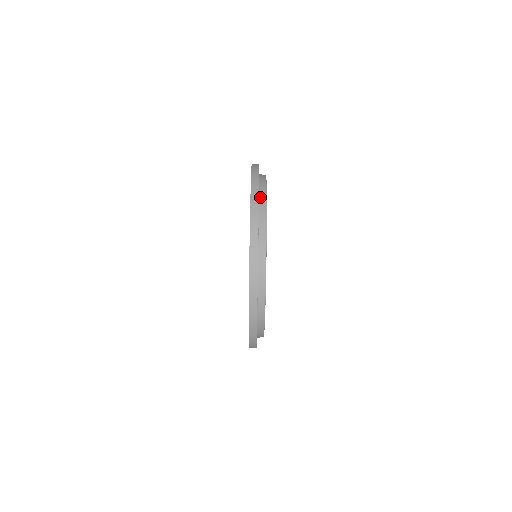
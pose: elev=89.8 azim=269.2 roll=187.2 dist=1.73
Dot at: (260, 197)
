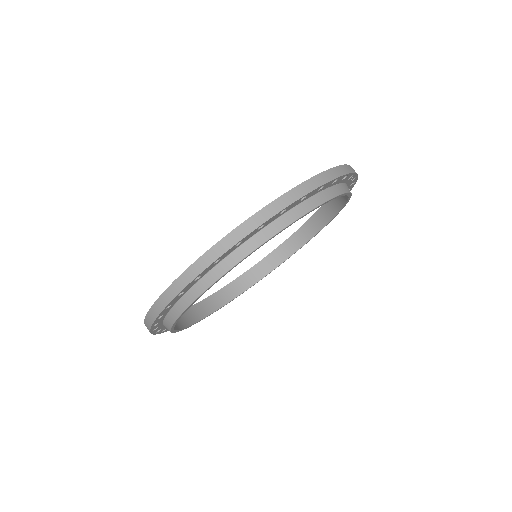
Dot at: (286, 214)
